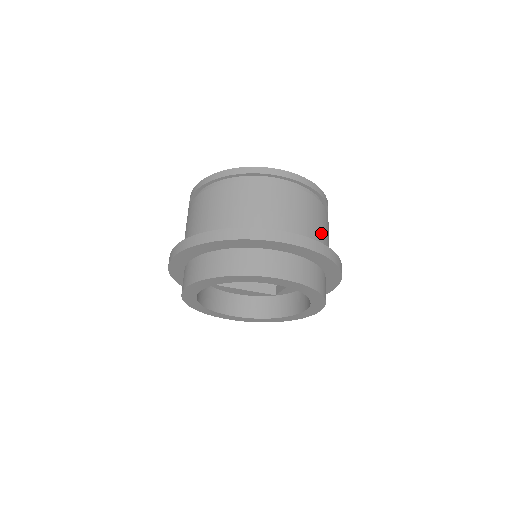
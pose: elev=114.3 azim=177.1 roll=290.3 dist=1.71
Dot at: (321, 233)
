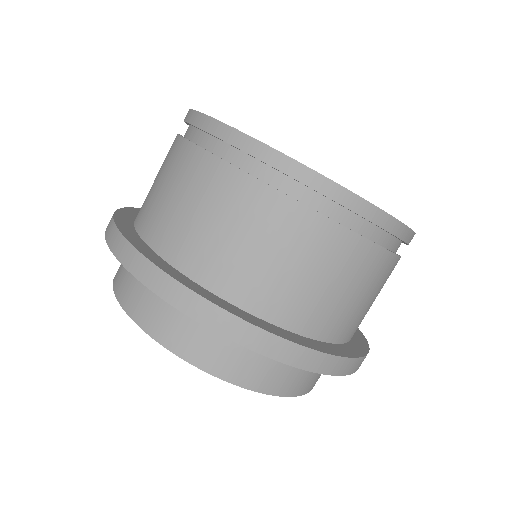
Dot at: (358, 309)
